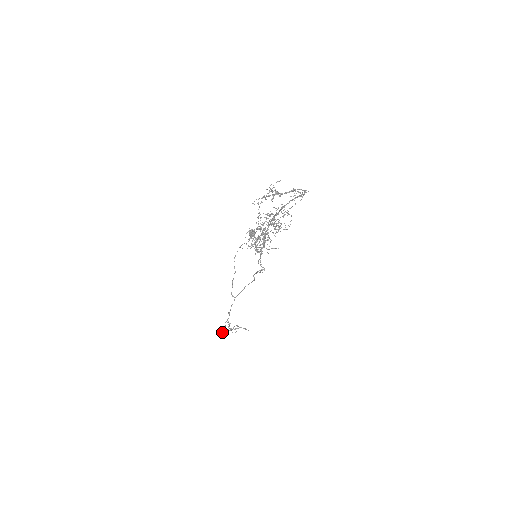
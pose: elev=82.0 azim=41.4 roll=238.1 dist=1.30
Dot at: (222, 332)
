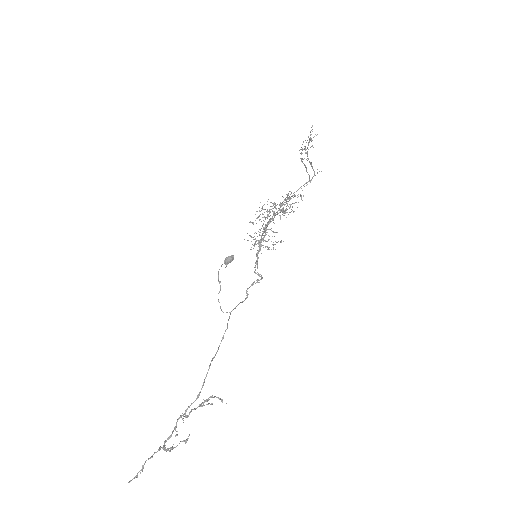
Dot at: occluded
